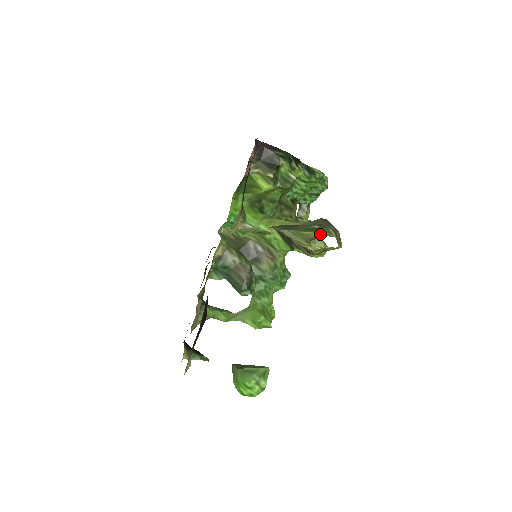
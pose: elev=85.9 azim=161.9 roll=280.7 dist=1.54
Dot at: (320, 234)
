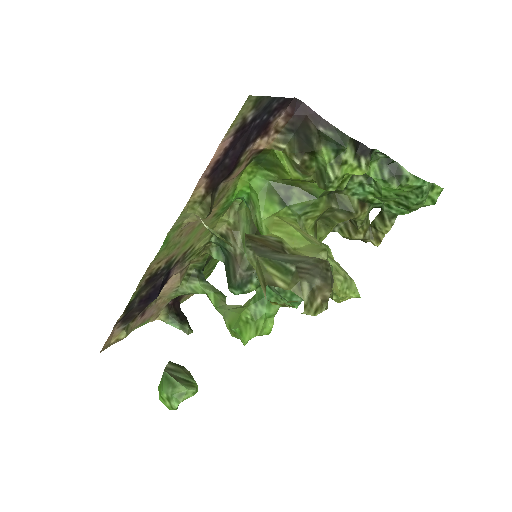
Dot at: (286, 282)
